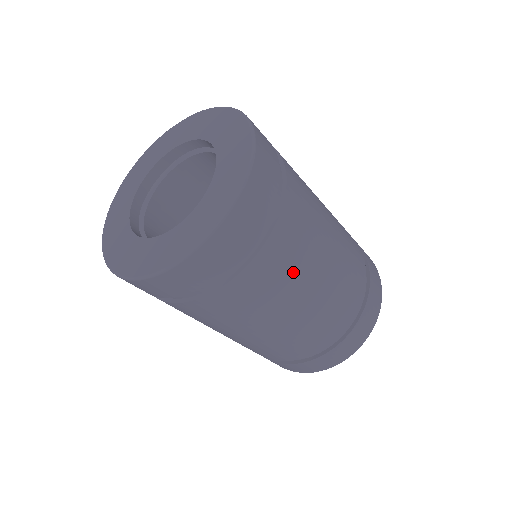
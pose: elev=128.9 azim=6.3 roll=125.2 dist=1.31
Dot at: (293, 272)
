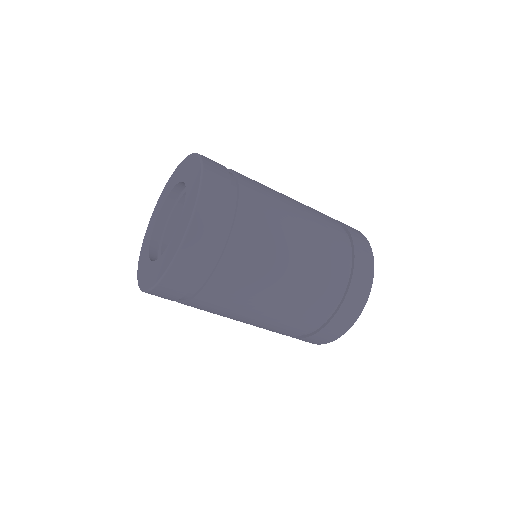
Dot at: (272, 200)
